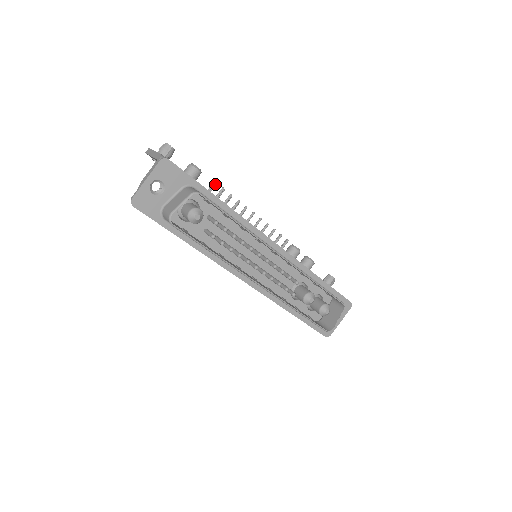
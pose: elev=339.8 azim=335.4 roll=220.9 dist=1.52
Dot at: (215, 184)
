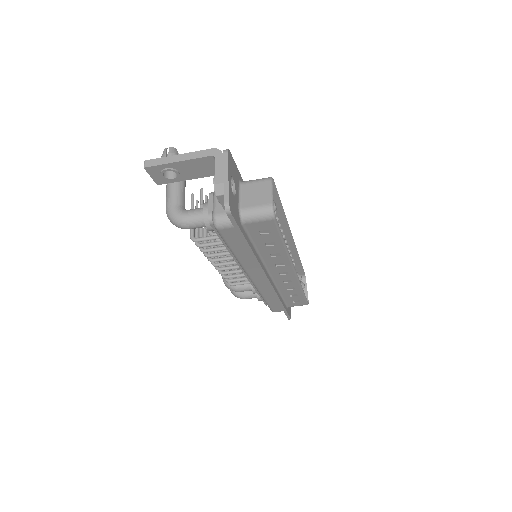
Dot at: (193, 195)
